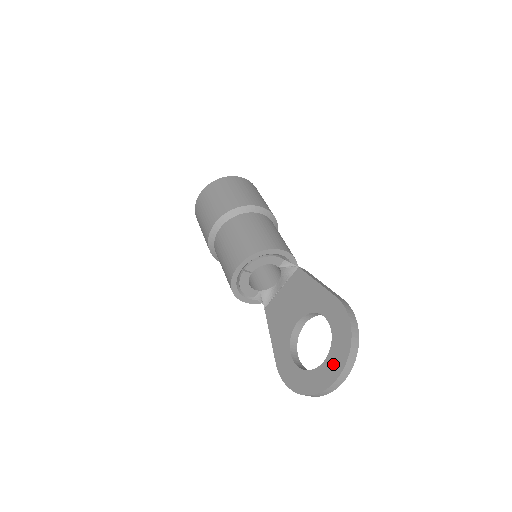
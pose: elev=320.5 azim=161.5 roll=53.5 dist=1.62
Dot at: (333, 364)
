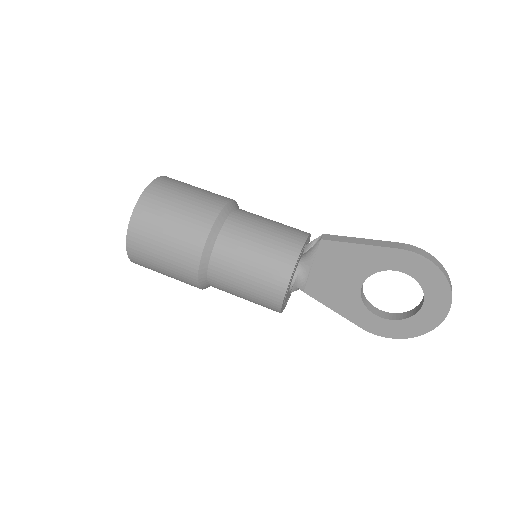
Dot at: (437, 303)
